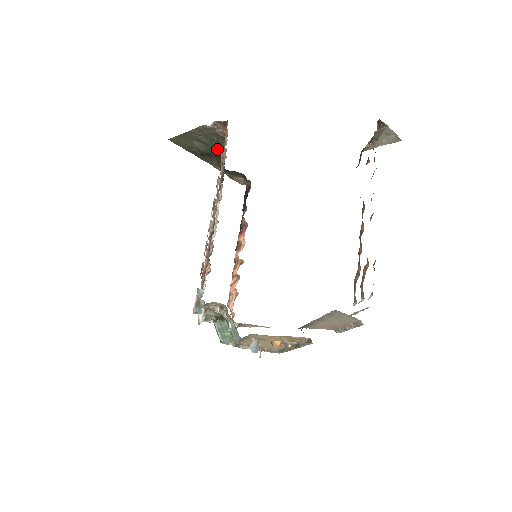
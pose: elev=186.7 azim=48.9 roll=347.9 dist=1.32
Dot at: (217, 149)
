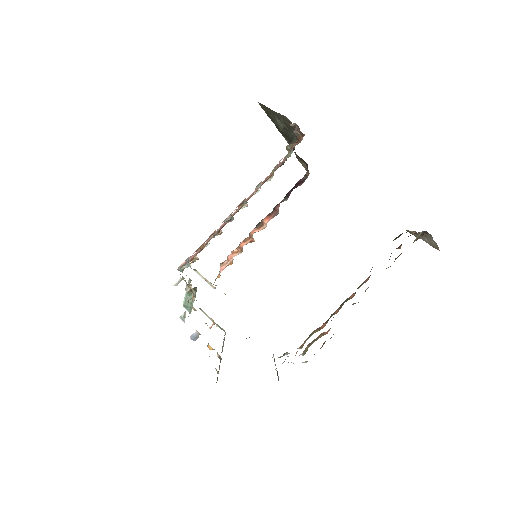
Dot at: occluded
